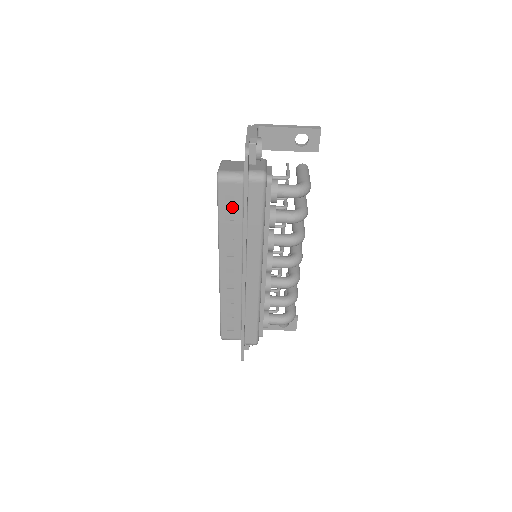
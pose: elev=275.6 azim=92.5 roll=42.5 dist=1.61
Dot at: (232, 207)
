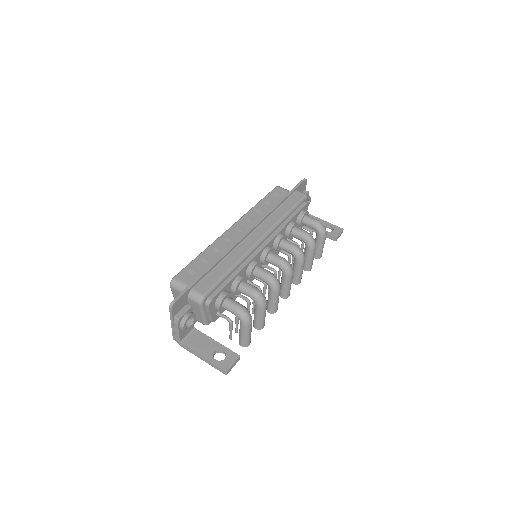
Dot at: (275, 199)
